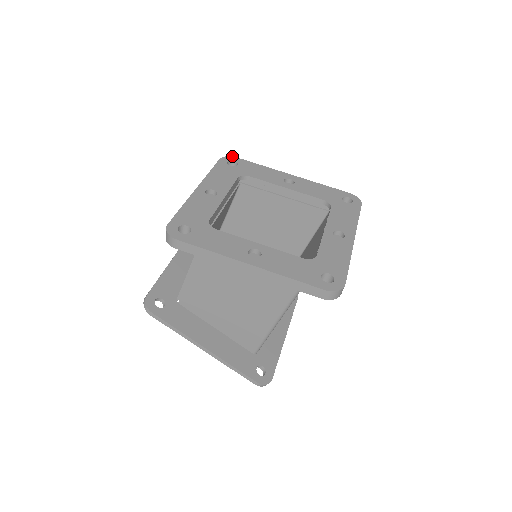
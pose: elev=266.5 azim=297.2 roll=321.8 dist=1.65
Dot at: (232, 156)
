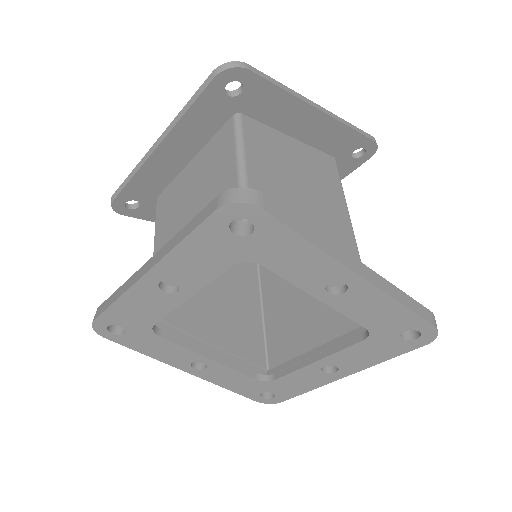
Dot at: (252, 205)
